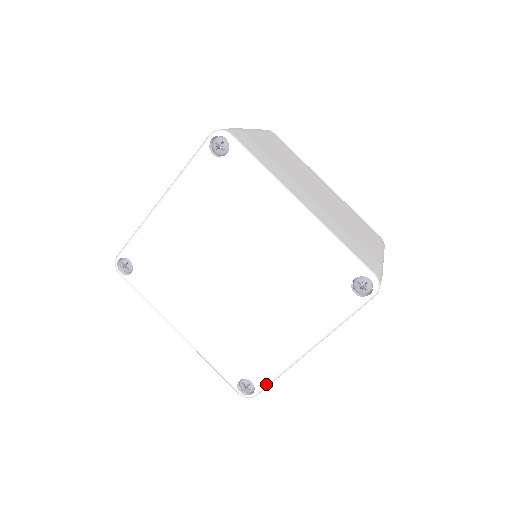
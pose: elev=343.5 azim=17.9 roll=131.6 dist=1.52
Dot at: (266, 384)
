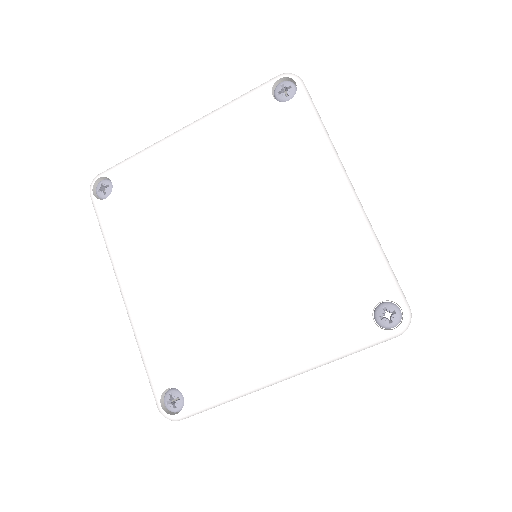
Dot at: (201, 407)
